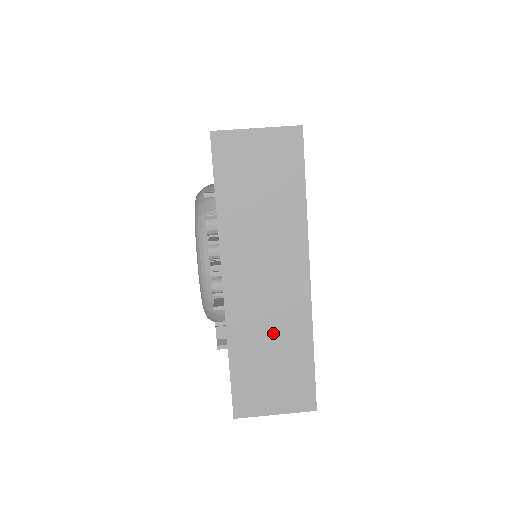
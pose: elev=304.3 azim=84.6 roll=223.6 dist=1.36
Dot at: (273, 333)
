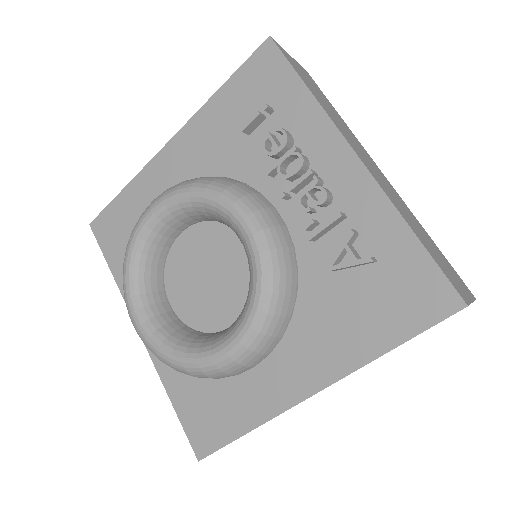
Dot at: (408, 215)
